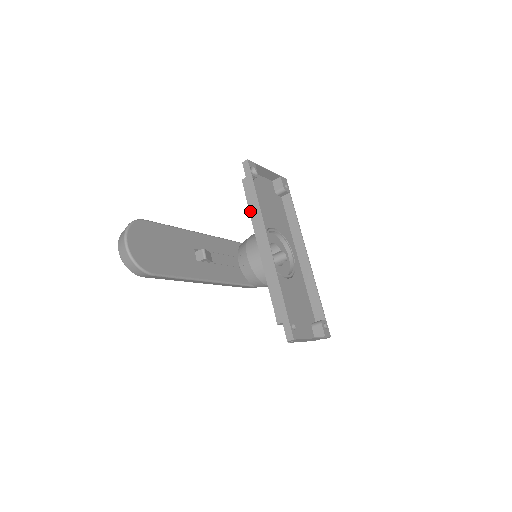
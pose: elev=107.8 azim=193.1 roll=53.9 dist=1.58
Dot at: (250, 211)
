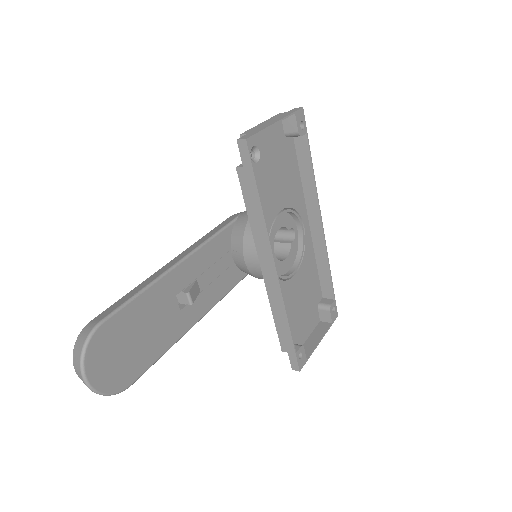
Dot at: (250, 219)
